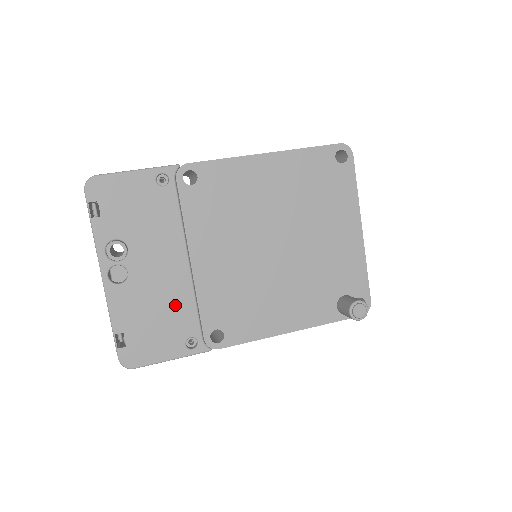
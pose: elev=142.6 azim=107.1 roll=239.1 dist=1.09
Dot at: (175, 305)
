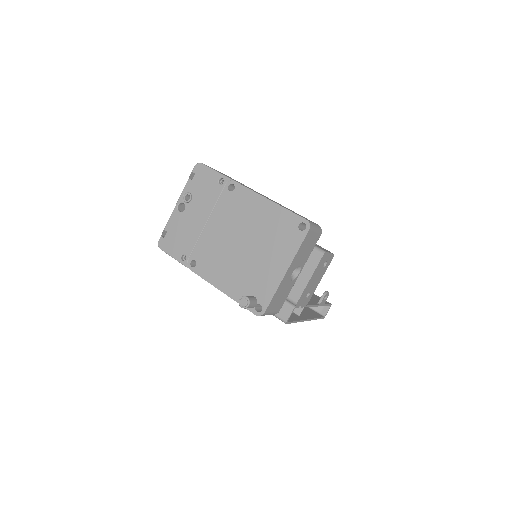
Dot at: (189, 236)
